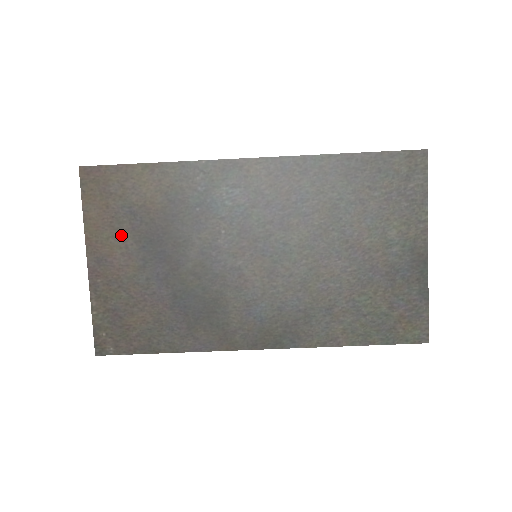
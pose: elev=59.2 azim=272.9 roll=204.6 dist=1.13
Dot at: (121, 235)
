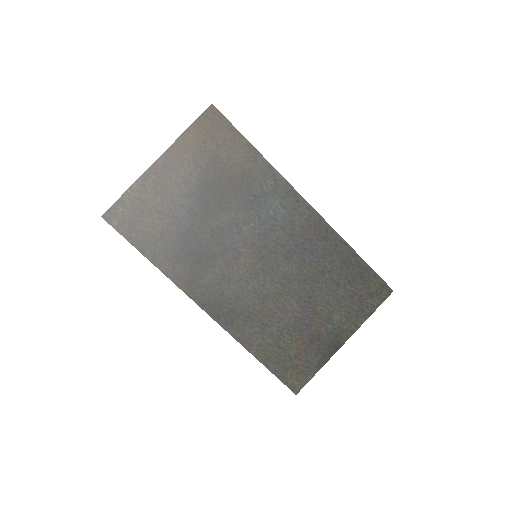
Dot at: (194, 166)
